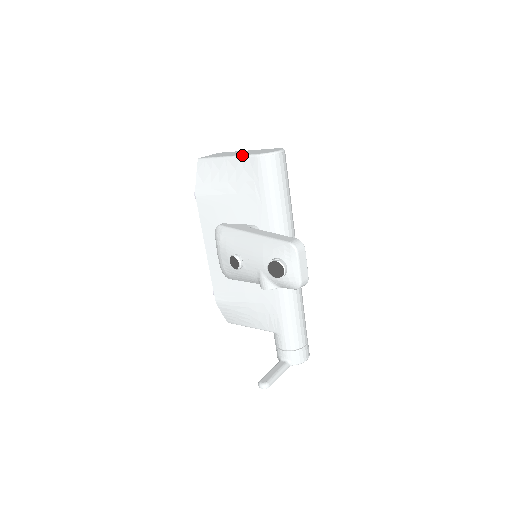
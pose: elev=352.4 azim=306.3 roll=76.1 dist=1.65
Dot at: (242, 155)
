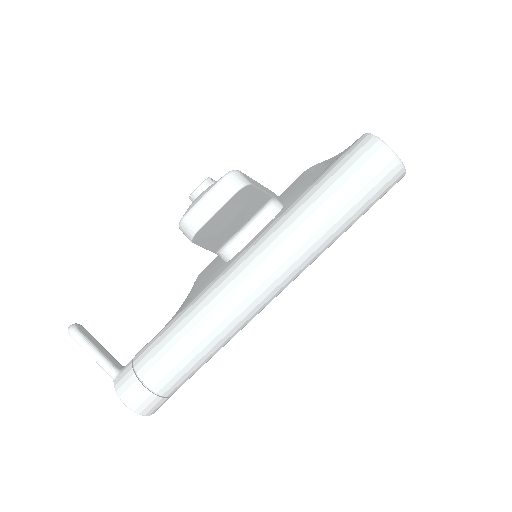
Dot at: occluded
